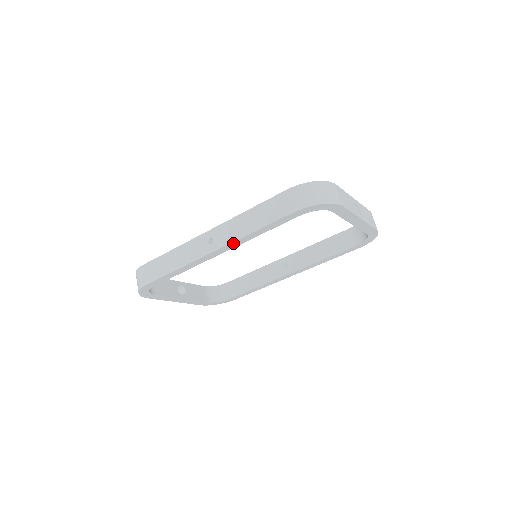
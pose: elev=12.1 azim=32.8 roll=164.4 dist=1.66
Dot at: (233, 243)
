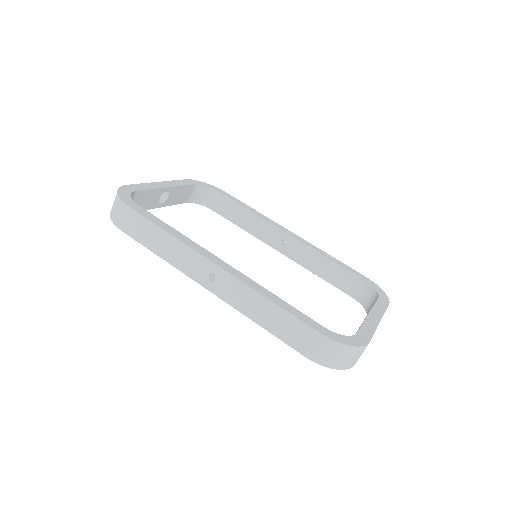
Dot at: (232, 304)
